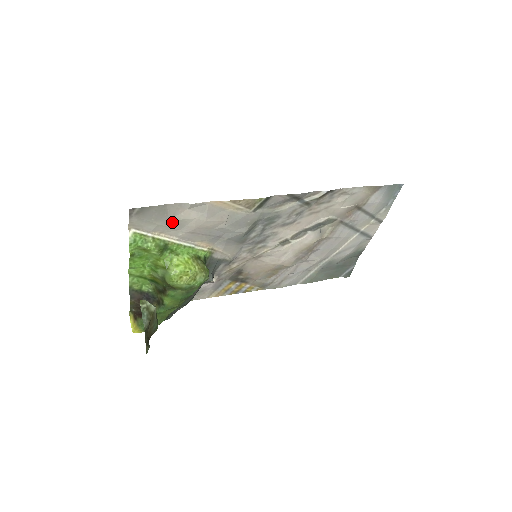
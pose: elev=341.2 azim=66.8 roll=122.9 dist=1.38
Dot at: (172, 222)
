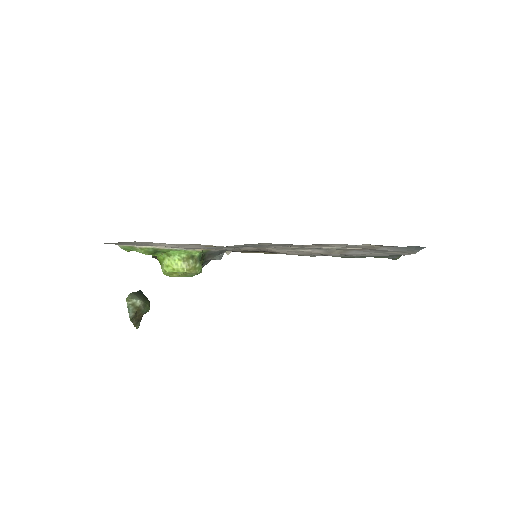
Dot at: (150, 245)
